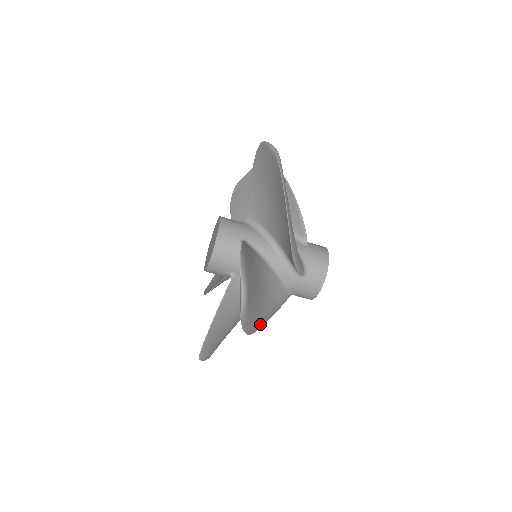
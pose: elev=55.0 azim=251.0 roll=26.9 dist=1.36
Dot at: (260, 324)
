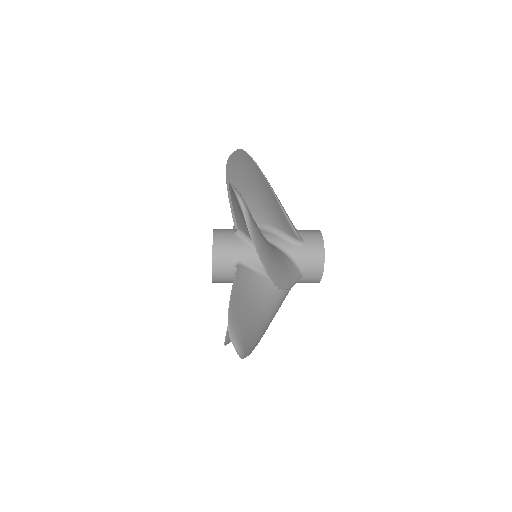
Dot at: occluded
